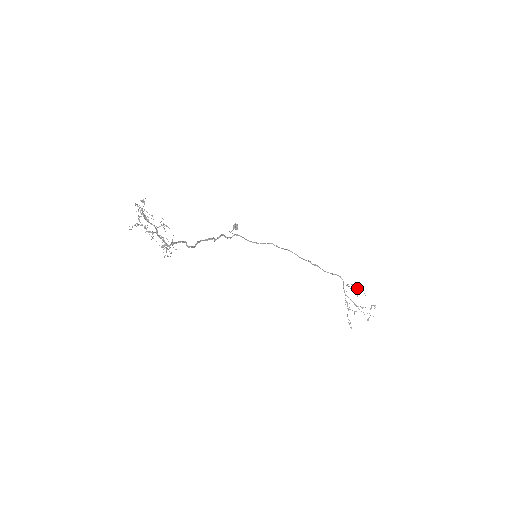
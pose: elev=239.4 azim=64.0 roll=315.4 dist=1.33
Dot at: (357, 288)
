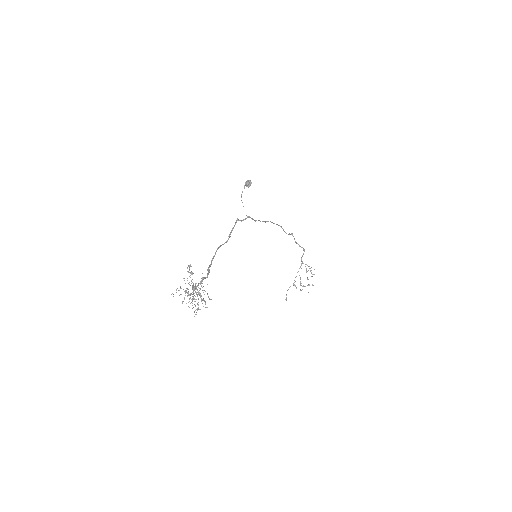
Dot at: (311, 272)
